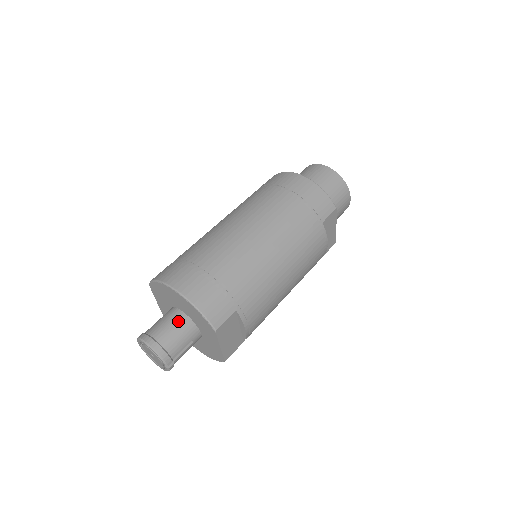
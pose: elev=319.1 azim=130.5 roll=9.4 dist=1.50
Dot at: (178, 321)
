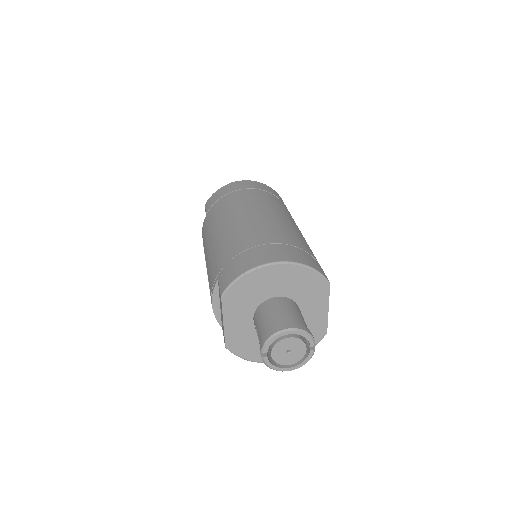
Dot at: (285, 304)
